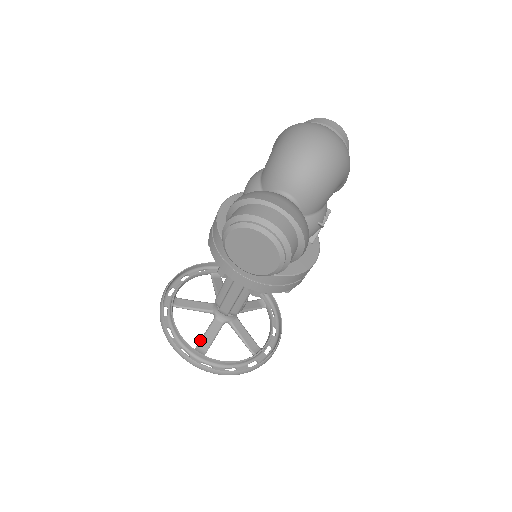
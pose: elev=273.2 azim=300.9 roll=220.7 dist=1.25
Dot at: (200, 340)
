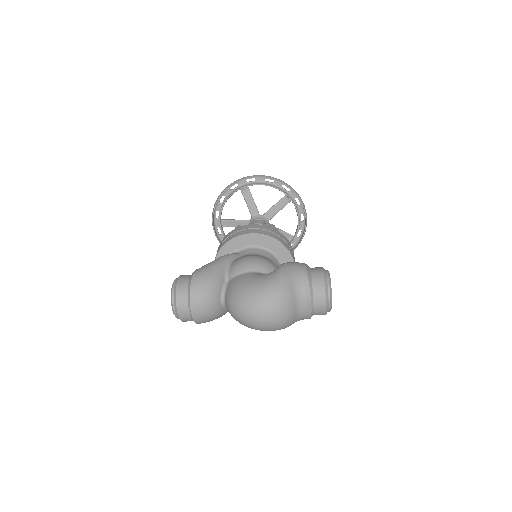
Dot at: (230, 220)
